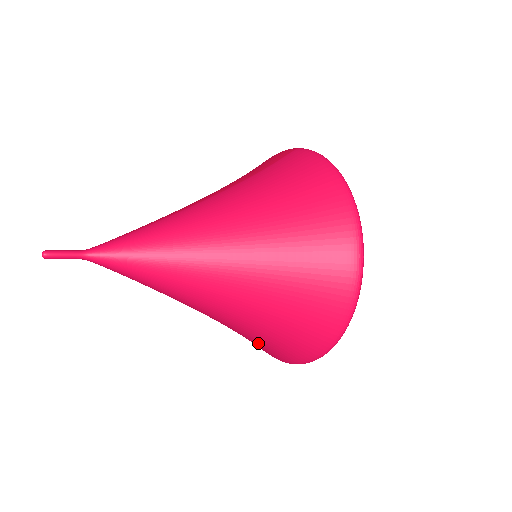
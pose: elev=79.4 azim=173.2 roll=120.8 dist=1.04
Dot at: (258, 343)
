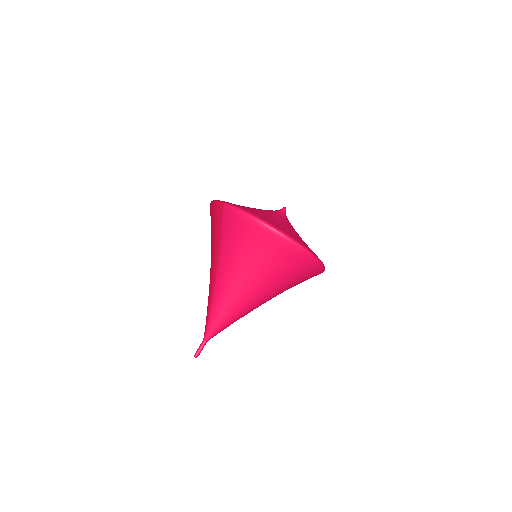
Dot at: occluded
